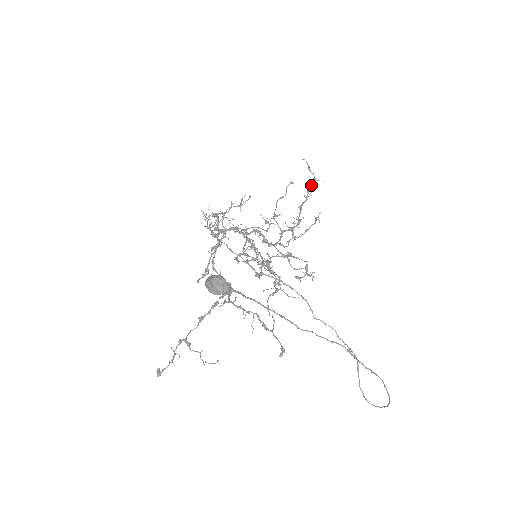
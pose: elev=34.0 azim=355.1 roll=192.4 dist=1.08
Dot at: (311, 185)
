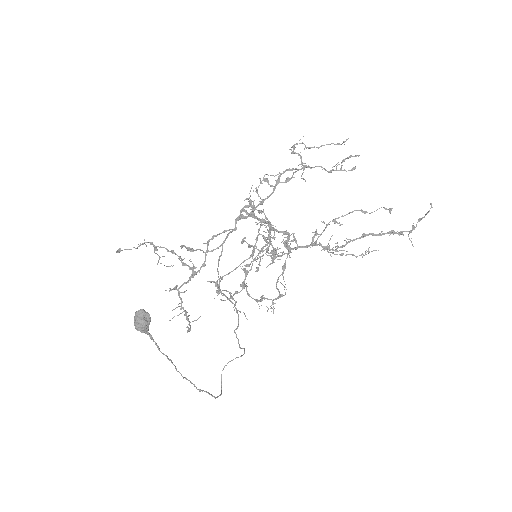
Dot at: (398, 233)
